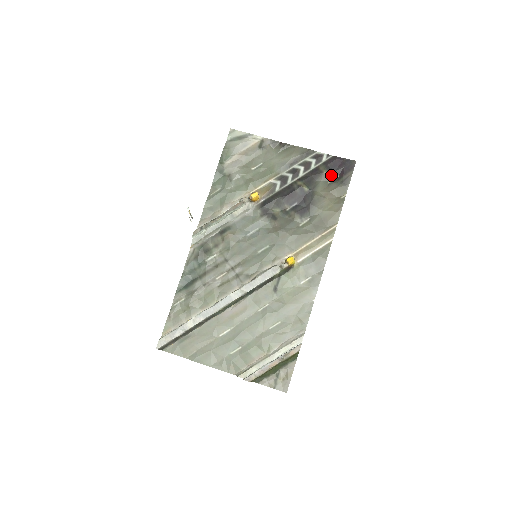
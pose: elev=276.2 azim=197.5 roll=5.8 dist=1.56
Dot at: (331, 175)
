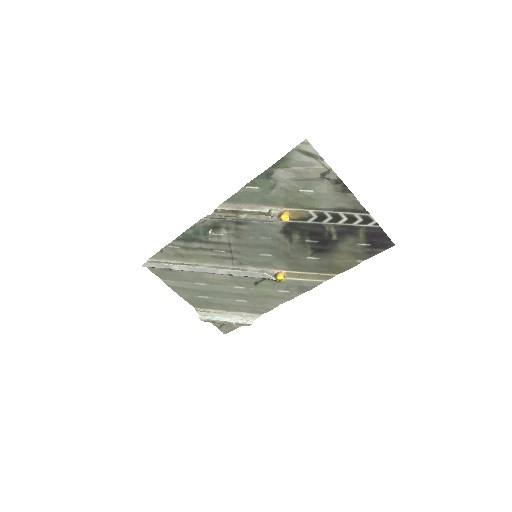
Dot at: (365, 240)
